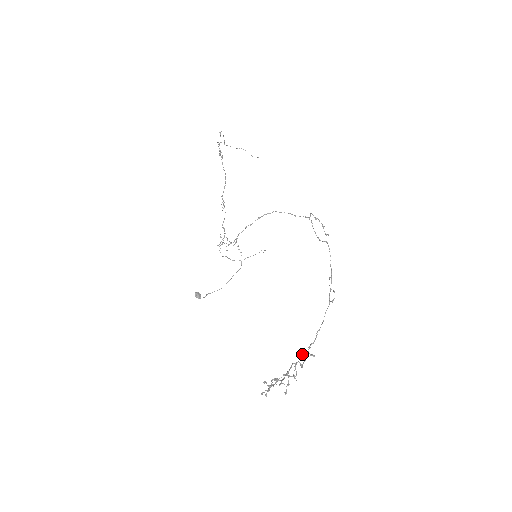
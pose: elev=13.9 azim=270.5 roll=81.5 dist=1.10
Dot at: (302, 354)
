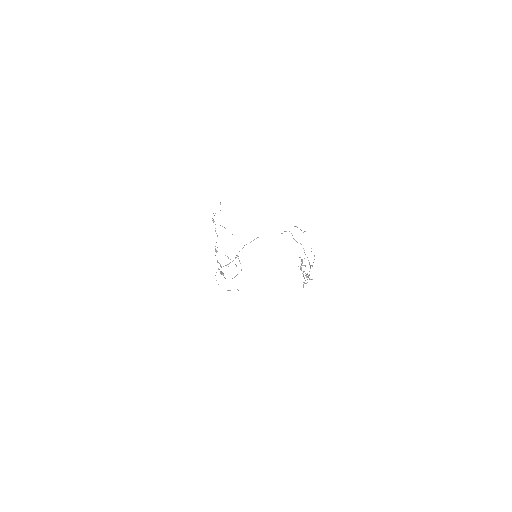
Dot at: (306, 276)
